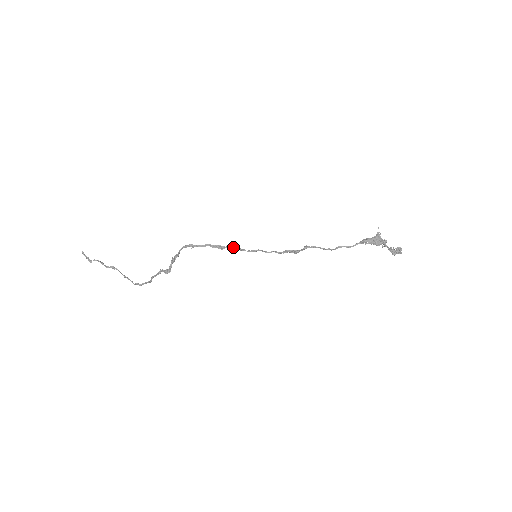
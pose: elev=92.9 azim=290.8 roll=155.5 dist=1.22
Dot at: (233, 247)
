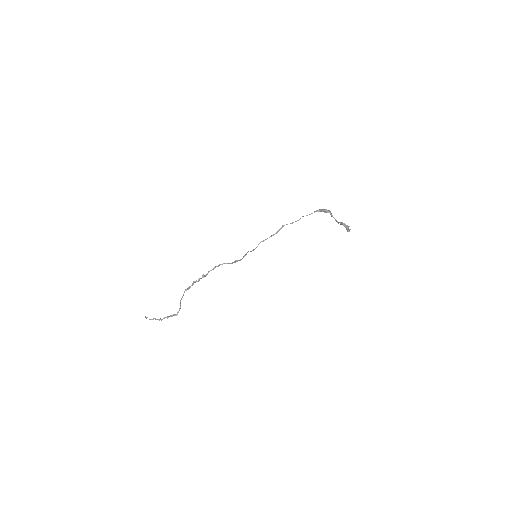
Dot at: (243, 257)
